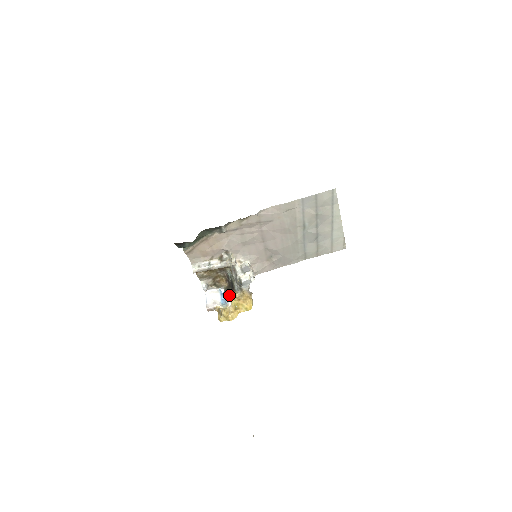
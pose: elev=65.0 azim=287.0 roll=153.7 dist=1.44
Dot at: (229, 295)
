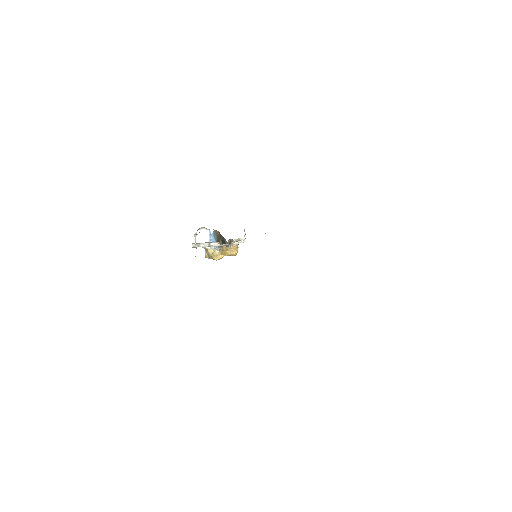
Dot at: (219, 246)
